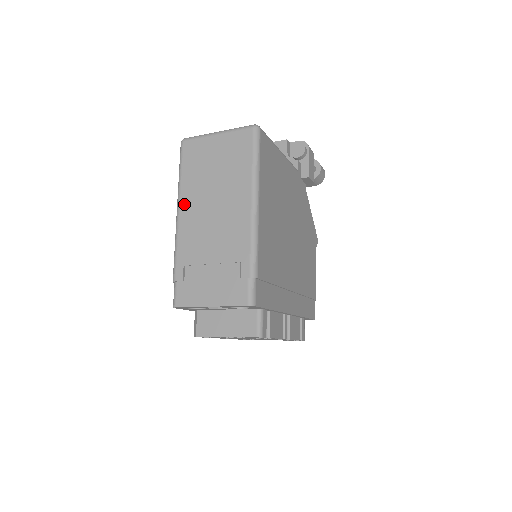
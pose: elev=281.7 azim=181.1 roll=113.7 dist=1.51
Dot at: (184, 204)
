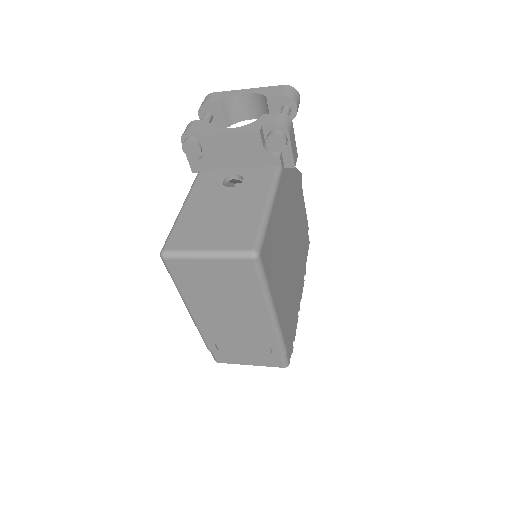
Dot at: (194, 308)
